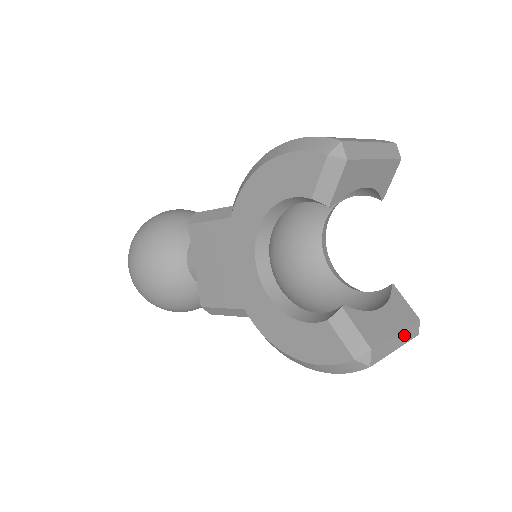
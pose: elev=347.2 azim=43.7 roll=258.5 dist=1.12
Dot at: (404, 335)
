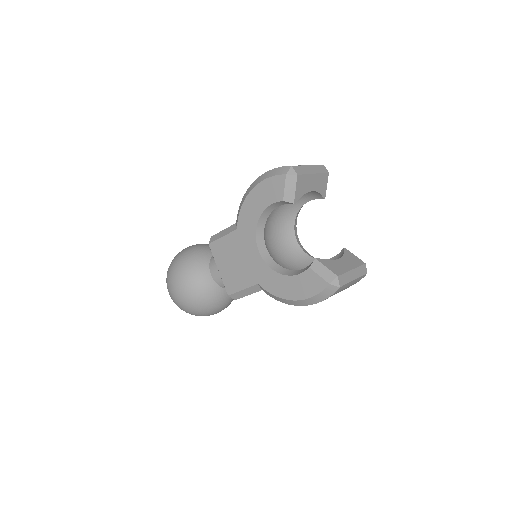
Dot at: (357, 272)
